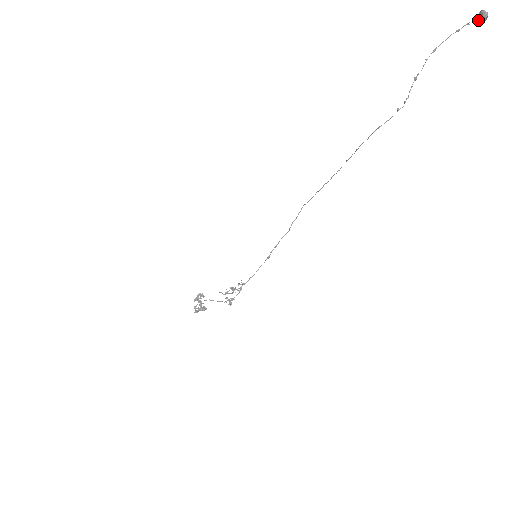
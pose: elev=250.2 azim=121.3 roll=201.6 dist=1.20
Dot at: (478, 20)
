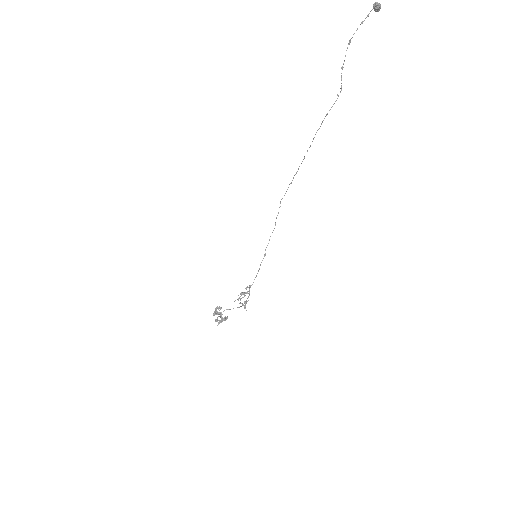
Dot at: occluded
